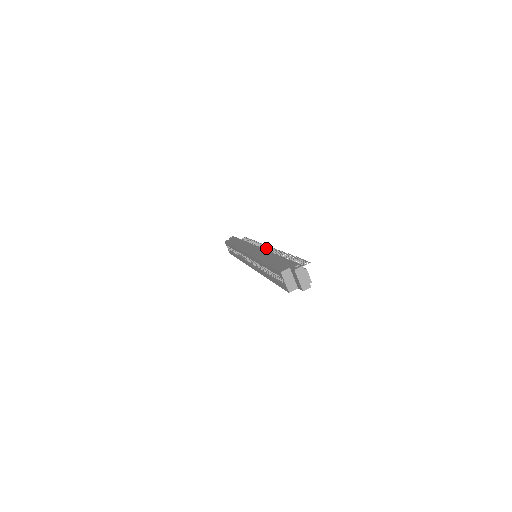
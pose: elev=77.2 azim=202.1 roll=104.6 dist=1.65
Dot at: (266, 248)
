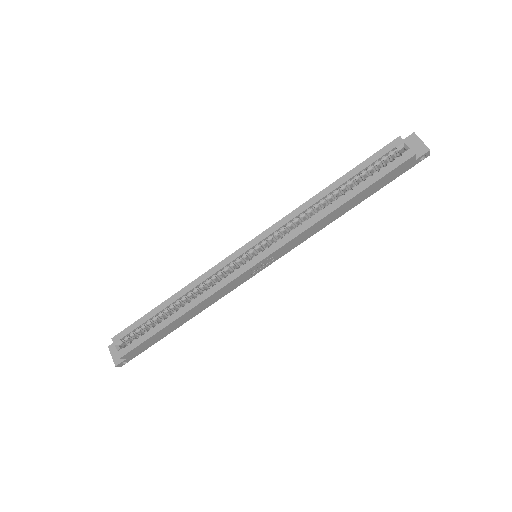
Dot at: occluded
